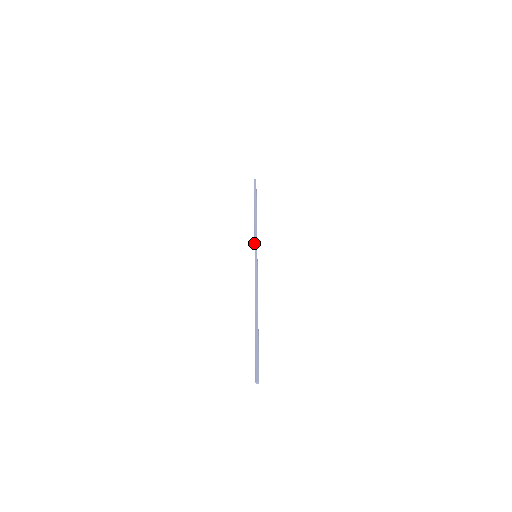
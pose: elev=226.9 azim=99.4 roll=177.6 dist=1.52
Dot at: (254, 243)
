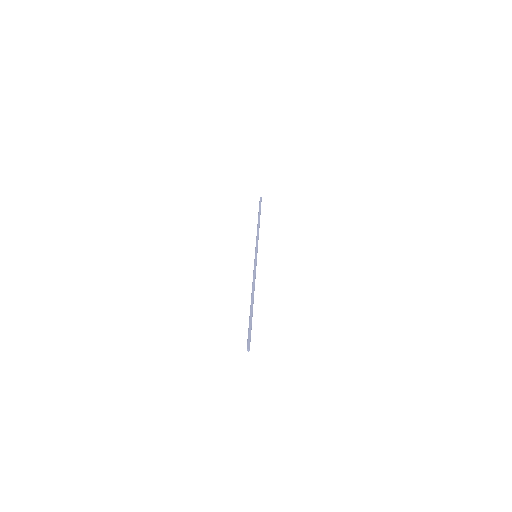
Dot at: (256, 245)
